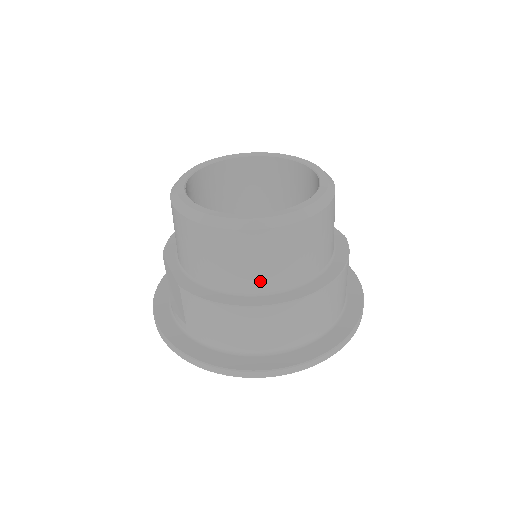
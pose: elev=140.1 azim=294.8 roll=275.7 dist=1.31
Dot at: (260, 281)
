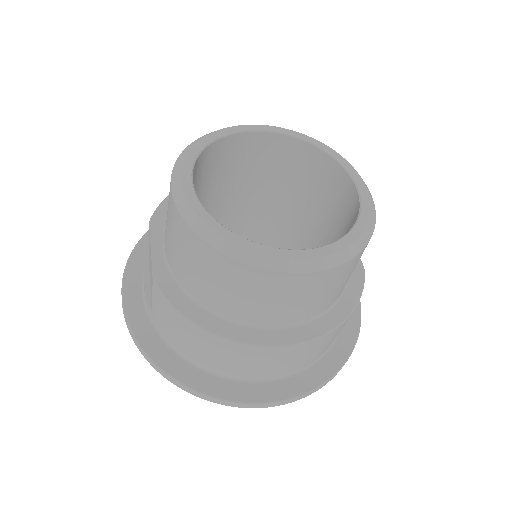
Dot at: (244, 313)
